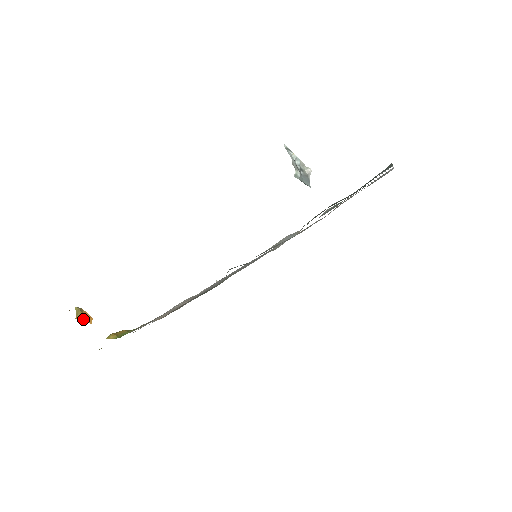
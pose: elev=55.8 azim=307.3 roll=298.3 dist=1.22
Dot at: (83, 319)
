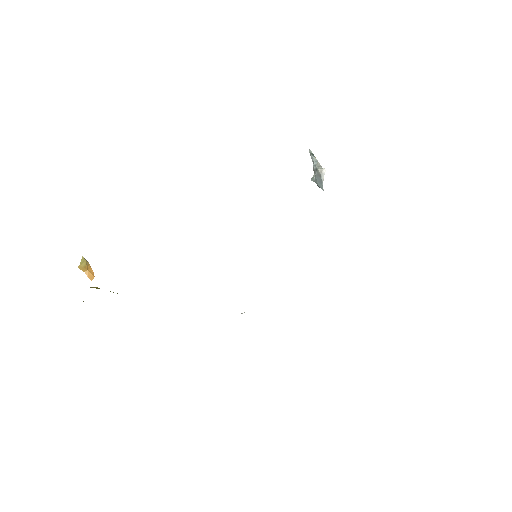
Dot at: (86, 273)
